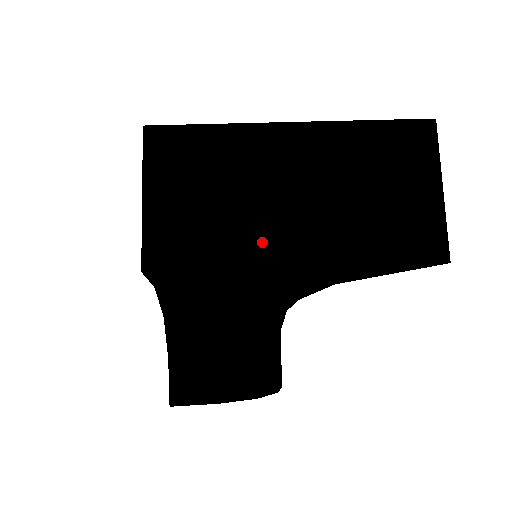
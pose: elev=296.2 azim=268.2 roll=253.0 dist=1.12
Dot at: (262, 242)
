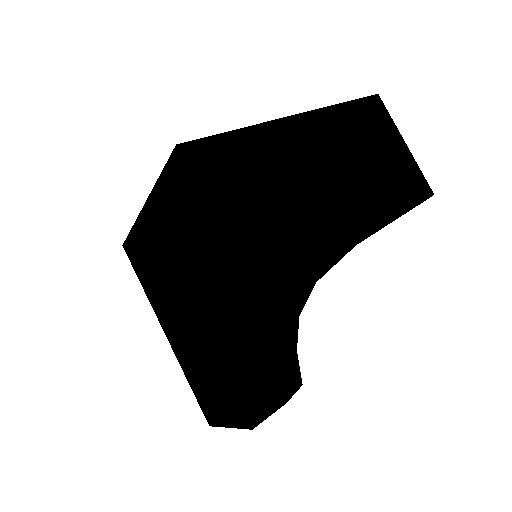
Dot at: (324, 221)
